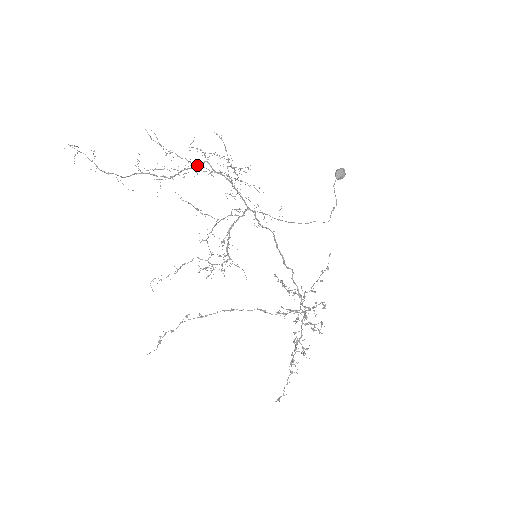
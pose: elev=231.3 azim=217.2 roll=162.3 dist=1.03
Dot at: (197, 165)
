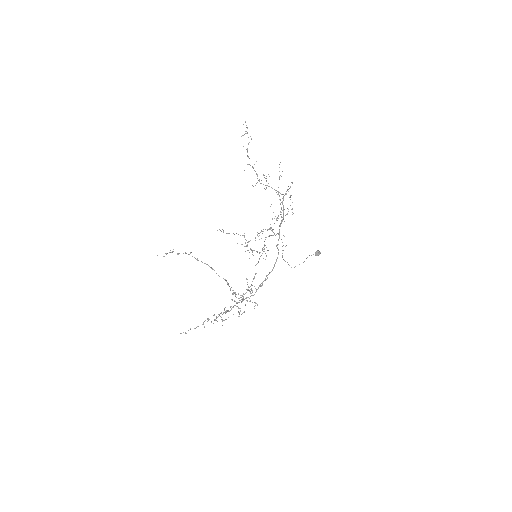
Dot at: (279, 192)
